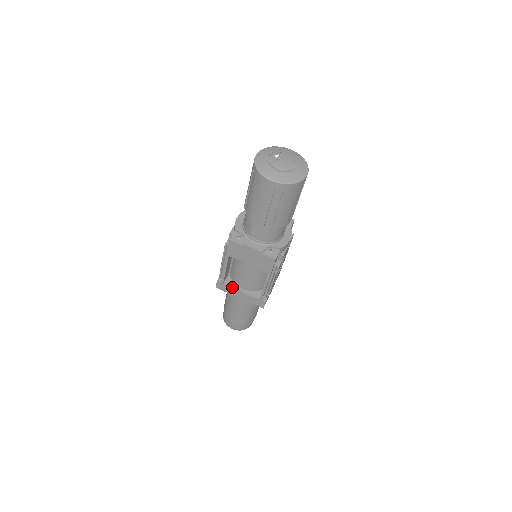
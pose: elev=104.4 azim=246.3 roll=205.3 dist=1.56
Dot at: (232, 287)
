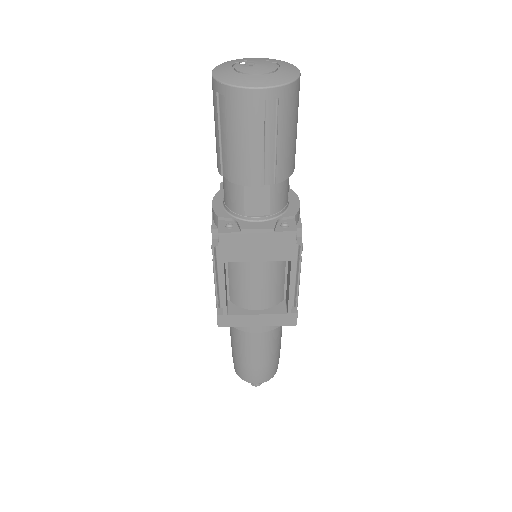
Dot at: (242, 314)
